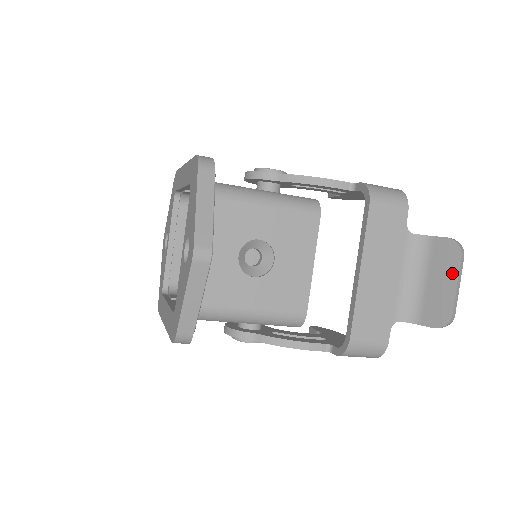
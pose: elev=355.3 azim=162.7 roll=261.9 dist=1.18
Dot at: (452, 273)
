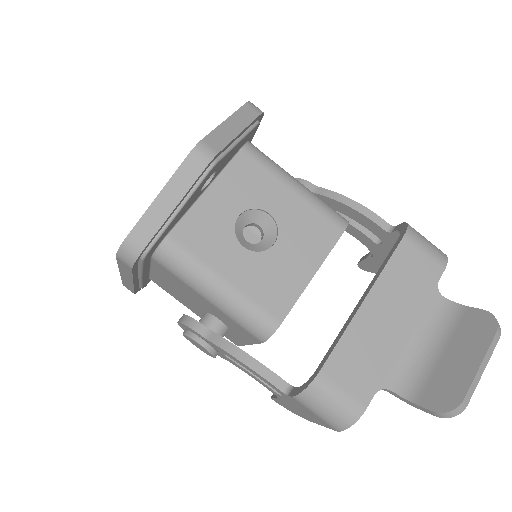
Dot at: (478, 349)
